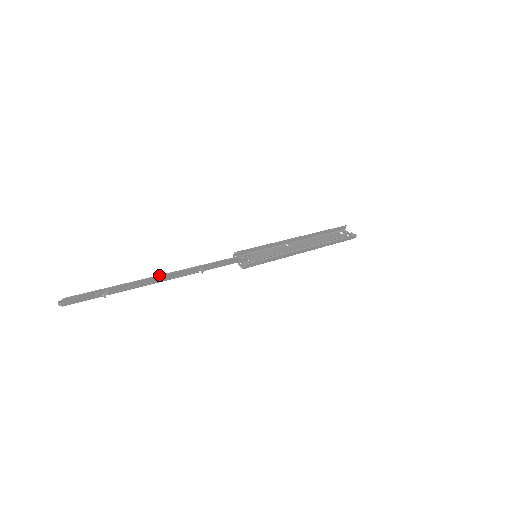
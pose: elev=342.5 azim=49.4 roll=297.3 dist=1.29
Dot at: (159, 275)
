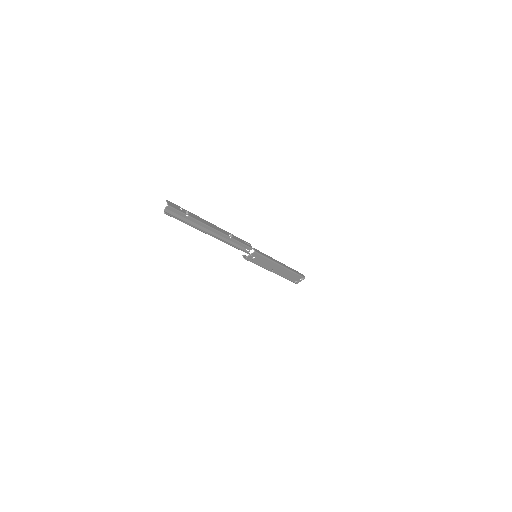
Dot at: (208, 222)
